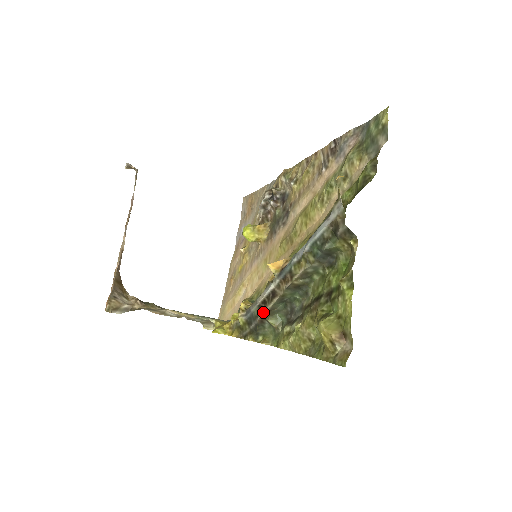
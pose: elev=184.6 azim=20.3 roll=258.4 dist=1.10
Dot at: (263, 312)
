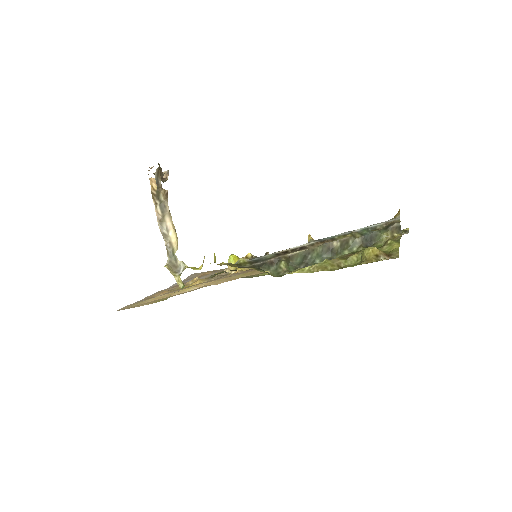
Dot at: (282, 255)
